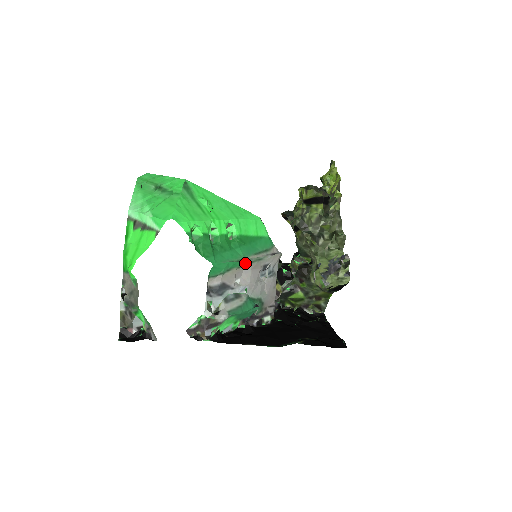
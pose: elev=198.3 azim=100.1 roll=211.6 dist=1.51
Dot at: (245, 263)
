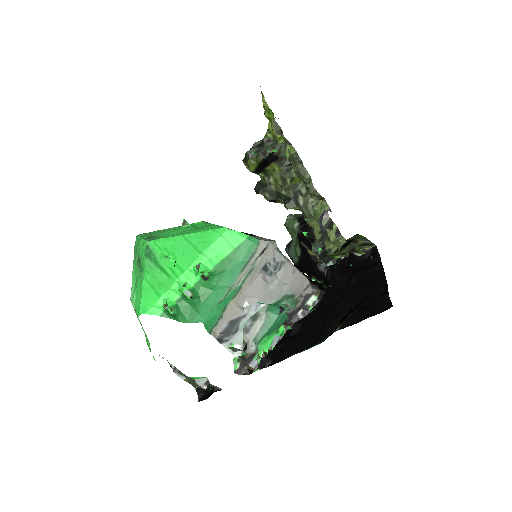
Dot at: (236, 289)
